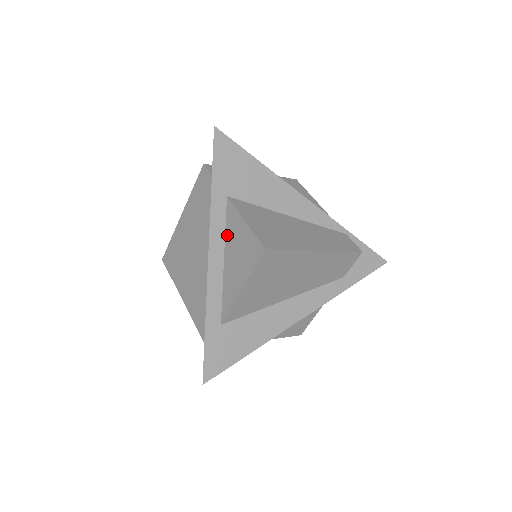
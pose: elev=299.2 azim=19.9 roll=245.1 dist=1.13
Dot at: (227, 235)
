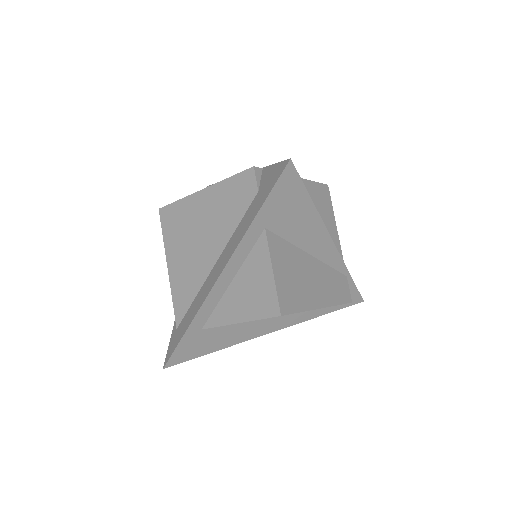
Dot at: (247, 263)
